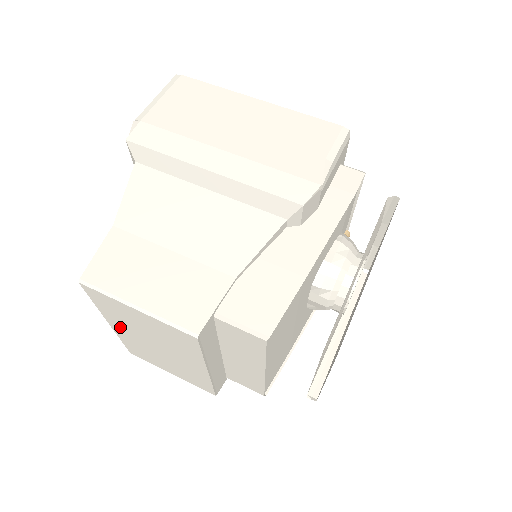
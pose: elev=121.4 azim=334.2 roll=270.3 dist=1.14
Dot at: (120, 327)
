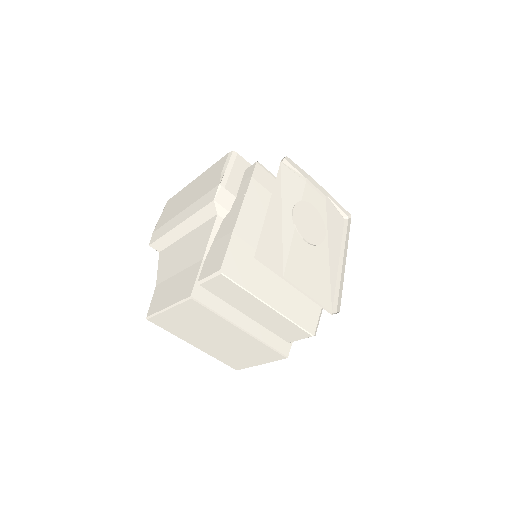
Dot at: (196, 342)
